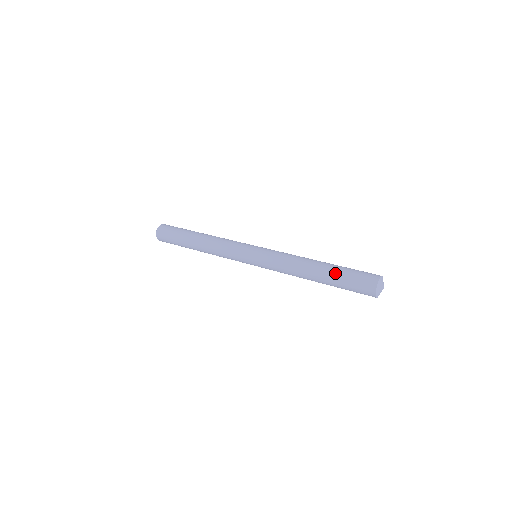
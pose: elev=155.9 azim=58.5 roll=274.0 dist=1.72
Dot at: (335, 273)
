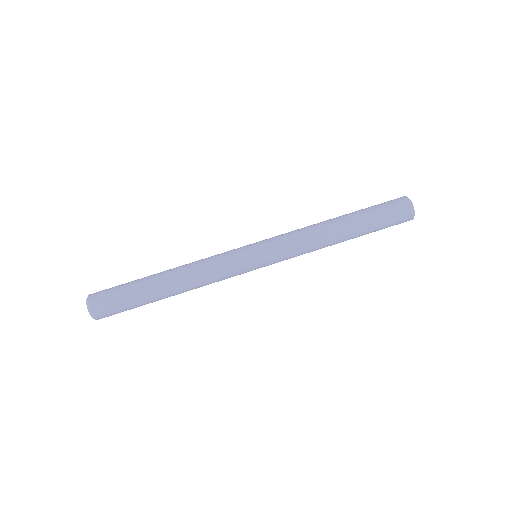
Dot at: (367, 220)
